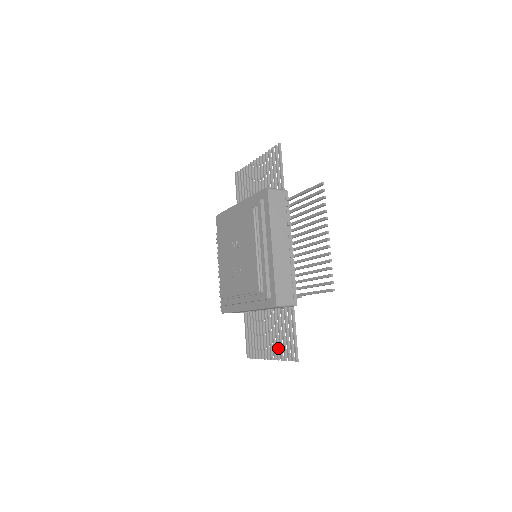
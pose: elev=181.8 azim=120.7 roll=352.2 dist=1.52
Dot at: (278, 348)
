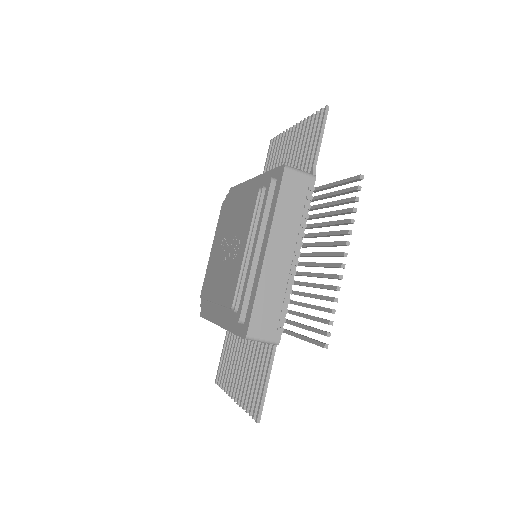
Dot at: (338, 231)
